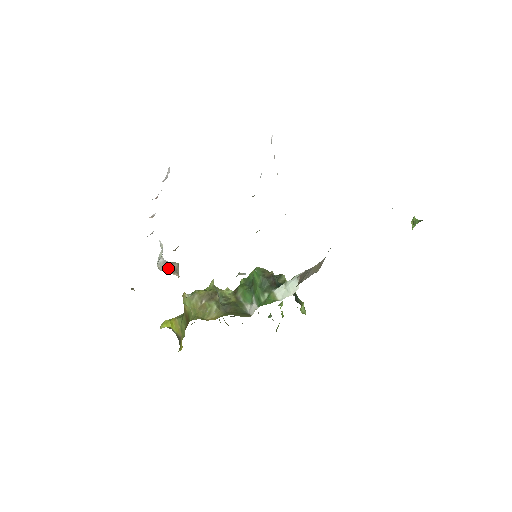
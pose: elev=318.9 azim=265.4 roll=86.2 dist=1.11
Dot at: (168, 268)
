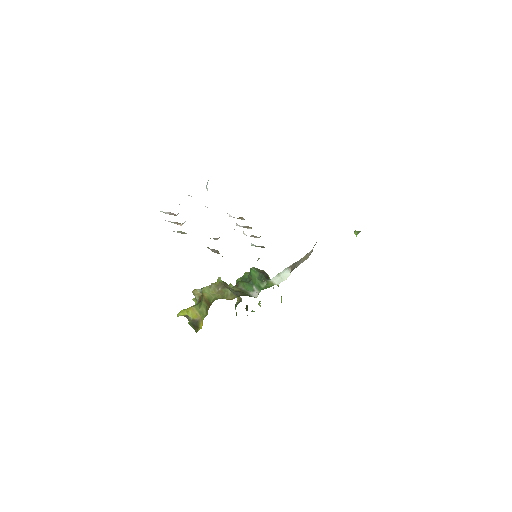
Dot at: (214, 251)
